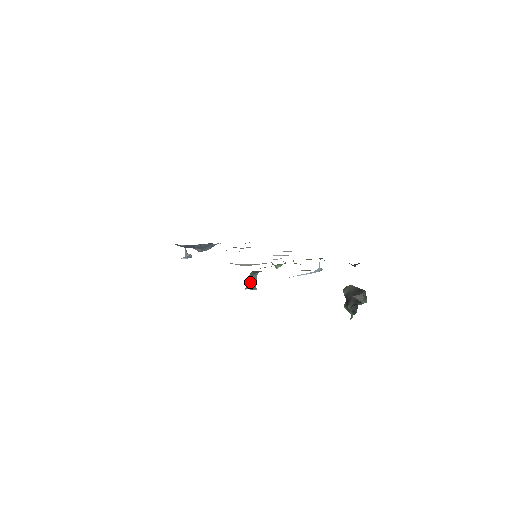
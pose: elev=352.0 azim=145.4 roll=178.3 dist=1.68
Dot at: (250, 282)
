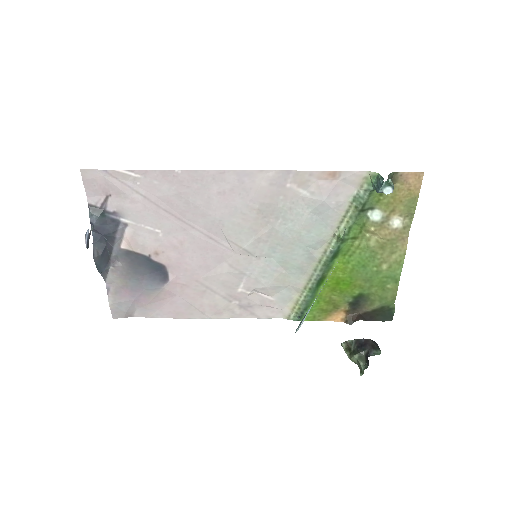
Dot at: (391, 179)
